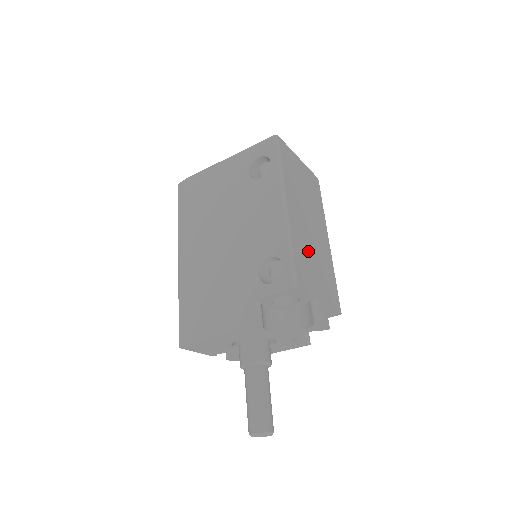
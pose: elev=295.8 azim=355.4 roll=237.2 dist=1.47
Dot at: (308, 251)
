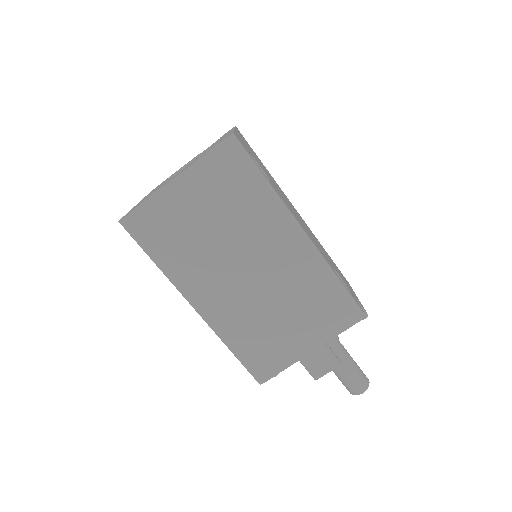
Dot at: (260, 317)
